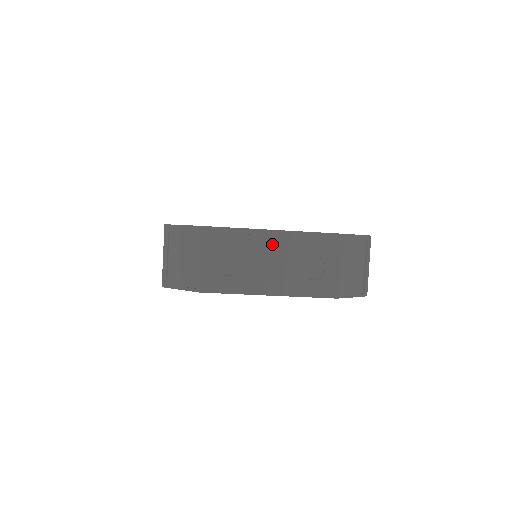
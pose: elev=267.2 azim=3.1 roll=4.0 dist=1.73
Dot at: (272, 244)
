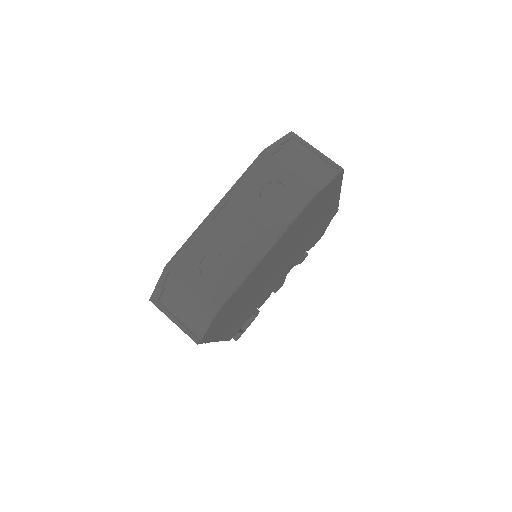
Dot at: (227, 217)
